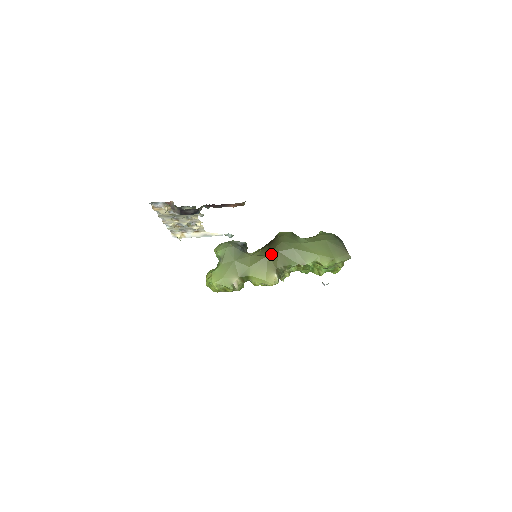
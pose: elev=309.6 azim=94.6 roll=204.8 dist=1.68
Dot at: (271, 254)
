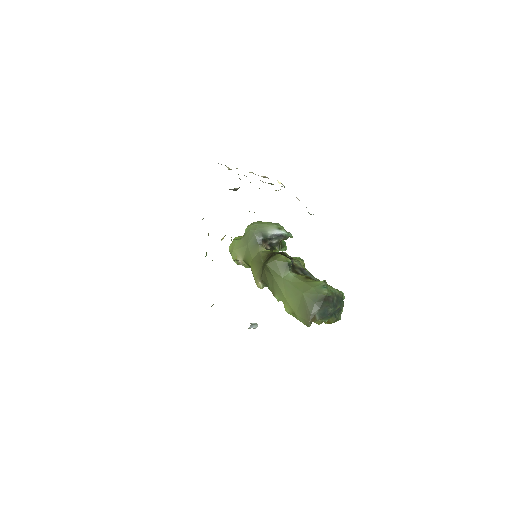
Dot at: (263, 265)
